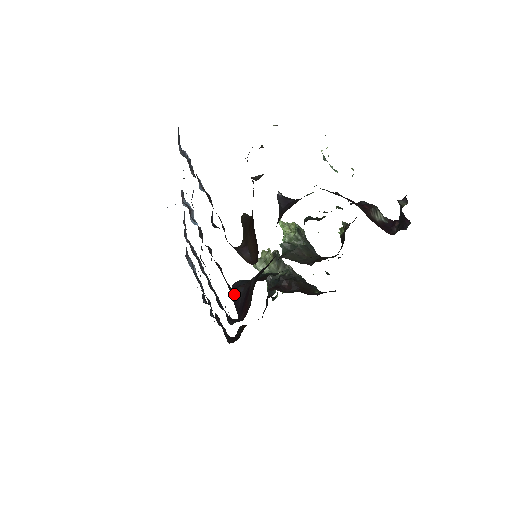
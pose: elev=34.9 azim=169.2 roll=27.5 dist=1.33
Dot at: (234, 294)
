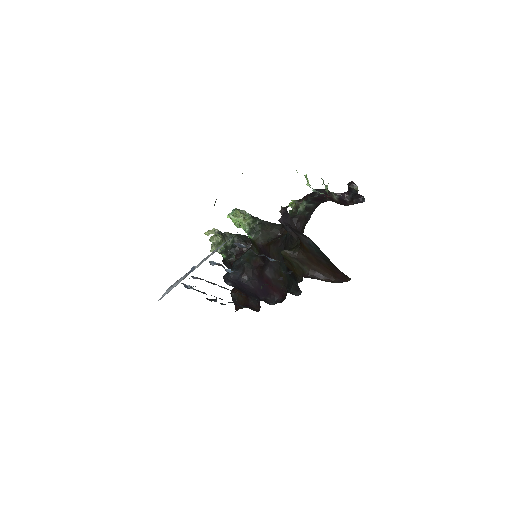
Dot at: (292, 293)
